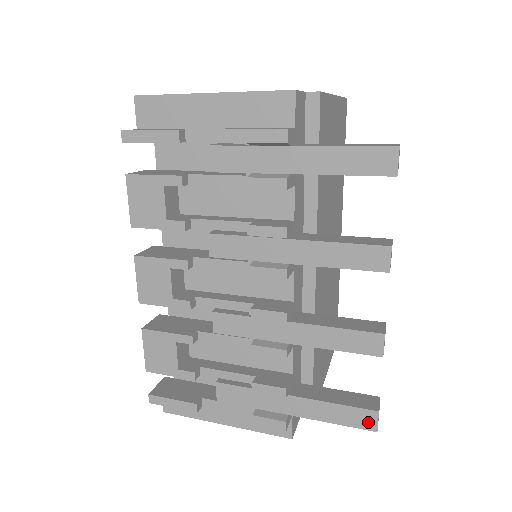
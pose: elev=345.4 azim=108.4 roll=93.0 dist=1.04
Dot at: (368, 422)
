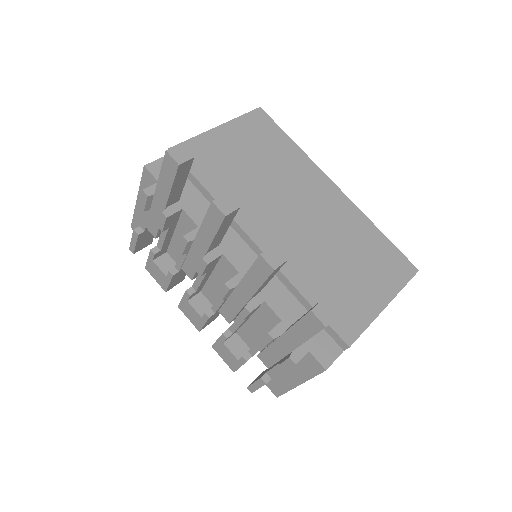
Dot at: (316, 323)
